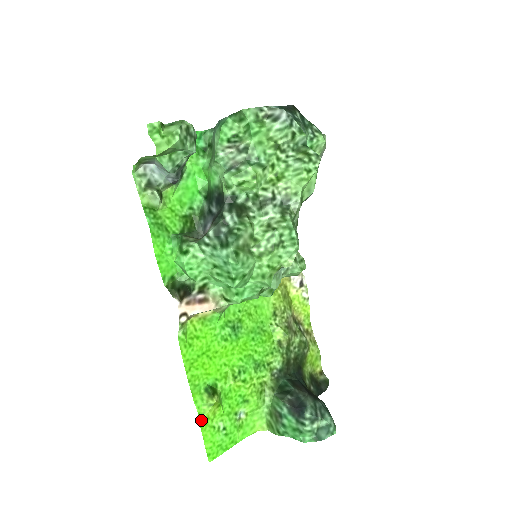
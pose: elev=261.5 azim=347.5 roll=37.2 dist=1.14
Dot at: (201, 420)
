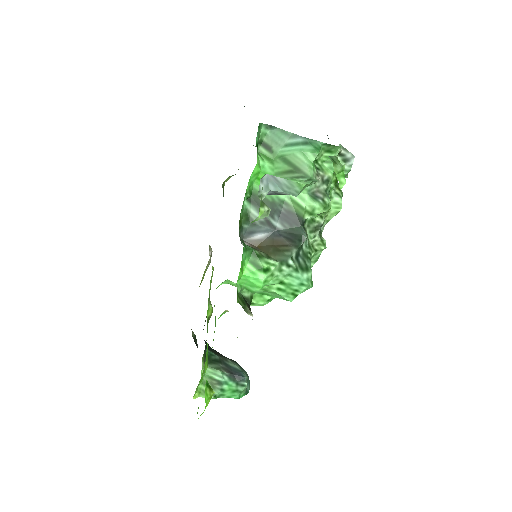
Dot at: occluded
